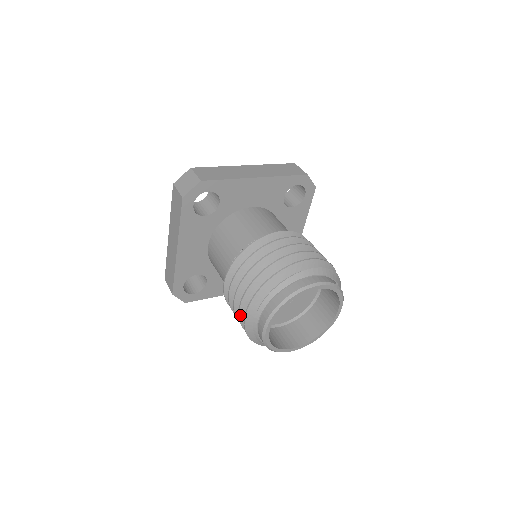
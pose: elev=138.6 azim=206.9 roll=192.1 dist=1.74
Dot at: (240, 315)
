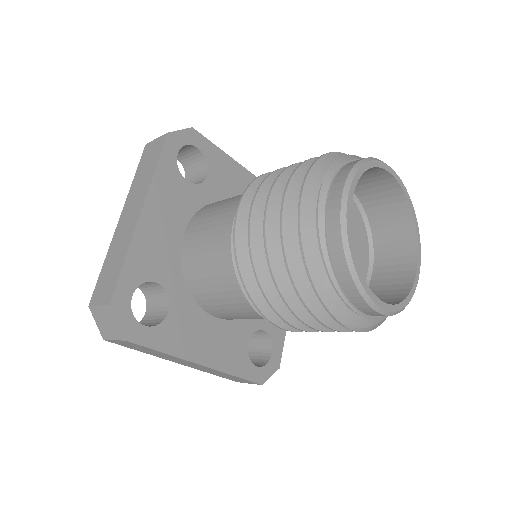
Dot at: (284, 218)
